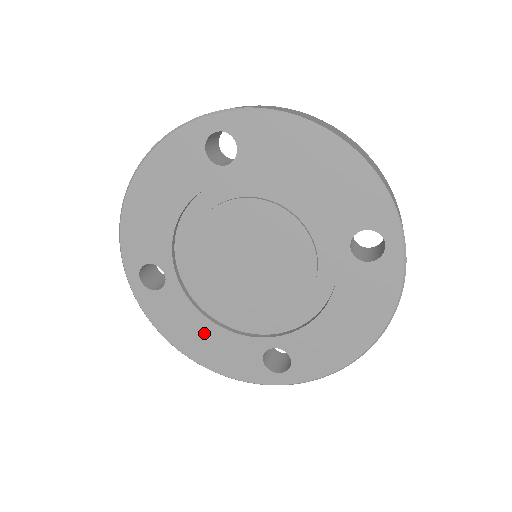
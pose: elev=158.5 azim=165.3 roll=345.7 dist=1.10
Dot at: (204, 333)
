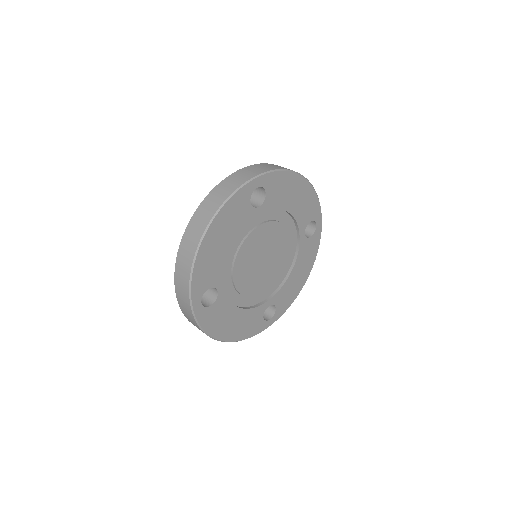
Dot at: (236, 319)
